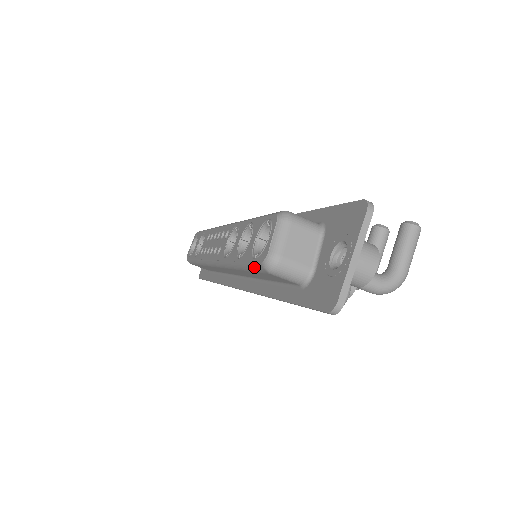
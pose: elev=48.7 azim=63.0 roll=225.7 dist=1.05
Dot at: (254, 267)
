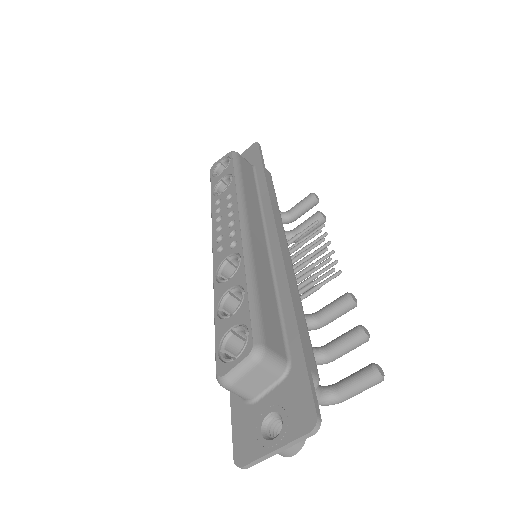
Dot at: (215, 354)
